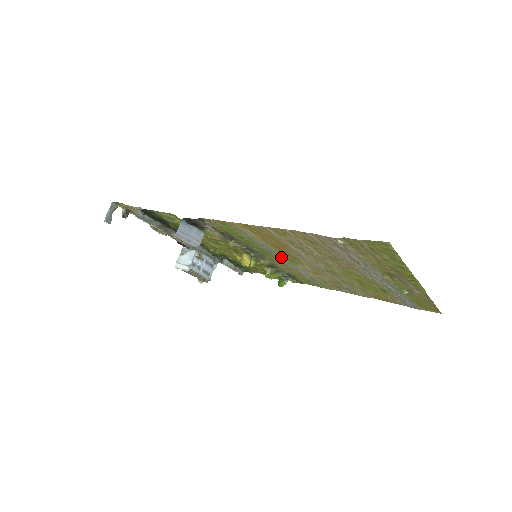
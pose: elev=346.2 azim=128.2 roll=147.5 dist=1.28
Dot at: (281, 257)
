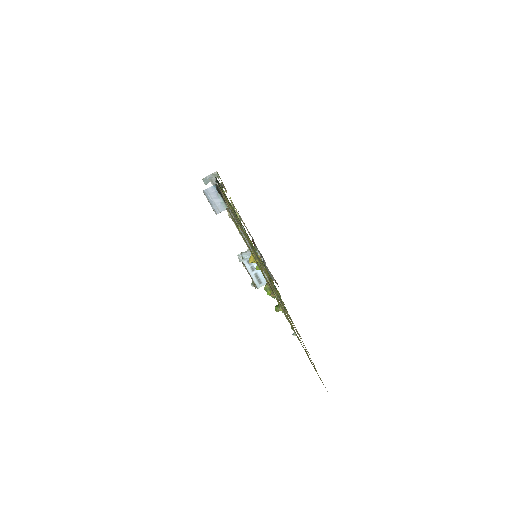
Dot at: occluded
